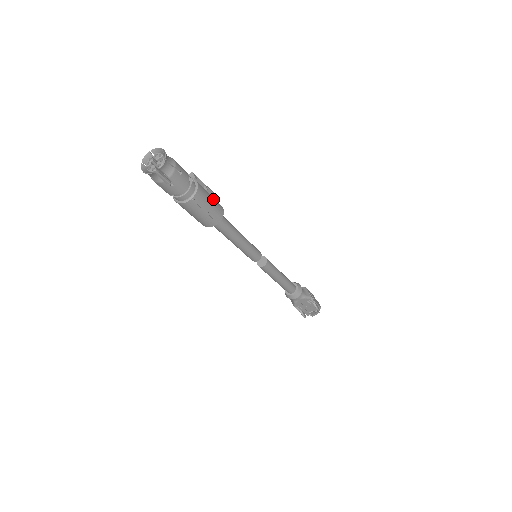
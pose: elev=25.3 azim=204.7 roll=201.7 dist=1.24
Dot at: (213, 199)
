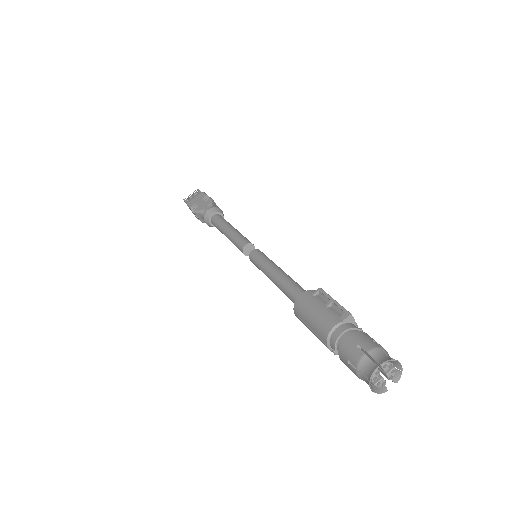
Dot at: occluded
